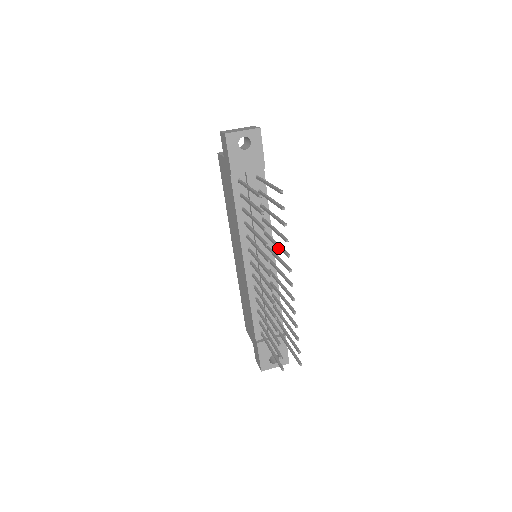
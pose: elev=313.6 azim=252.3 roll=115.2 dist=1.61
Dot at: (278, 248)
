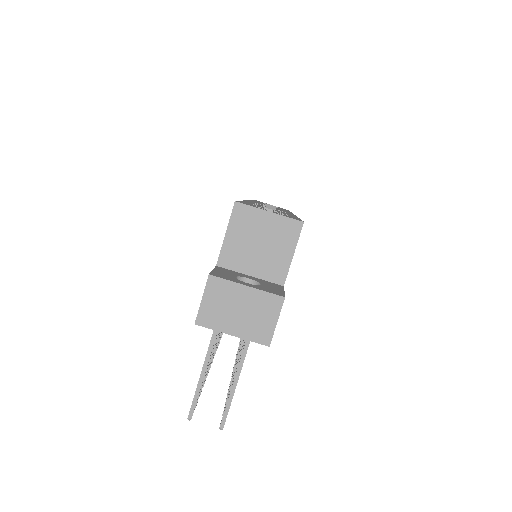
Dot at: (240, 349)
